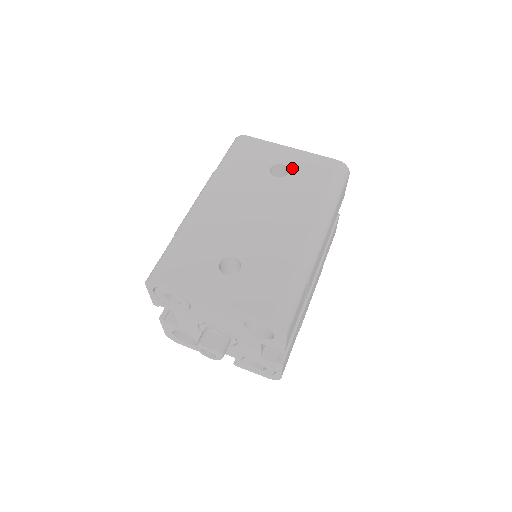
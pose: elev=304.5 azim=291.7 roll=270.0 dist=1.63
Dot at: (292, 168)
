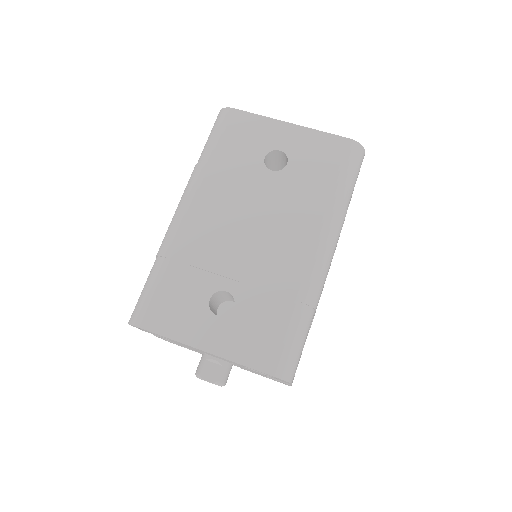
Dot at: (292, 156)
